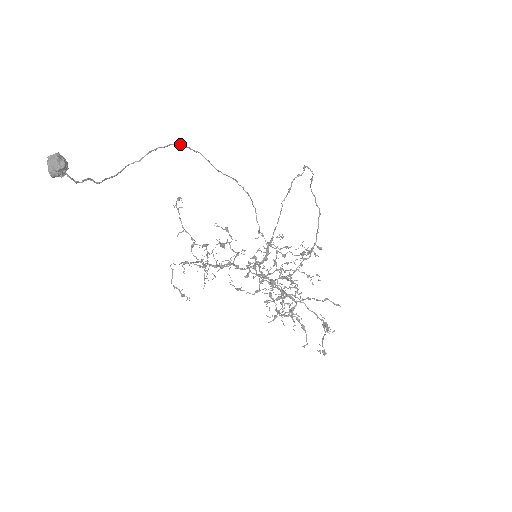
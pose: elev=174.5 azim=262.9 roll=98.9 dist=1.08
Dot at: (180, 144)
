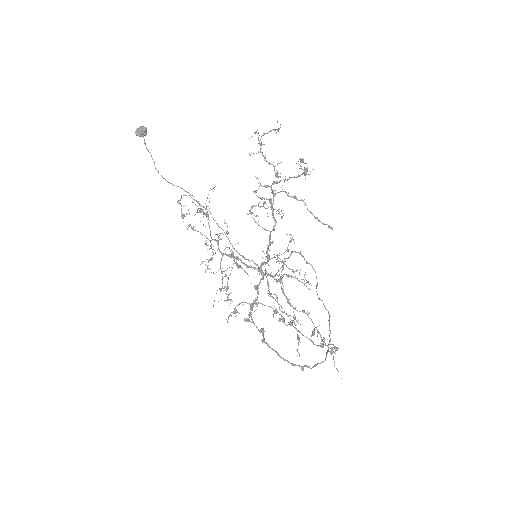
Dot at: (210, 212)
